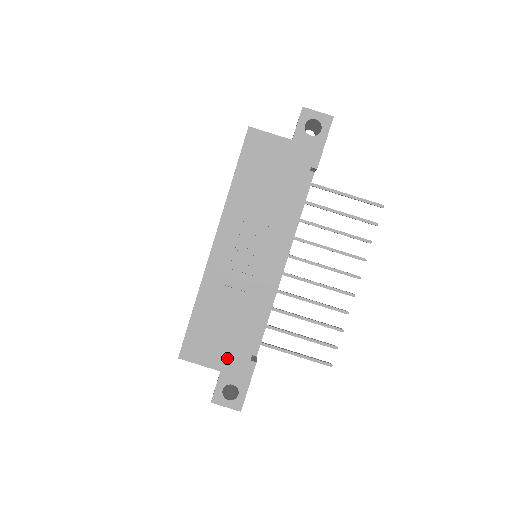
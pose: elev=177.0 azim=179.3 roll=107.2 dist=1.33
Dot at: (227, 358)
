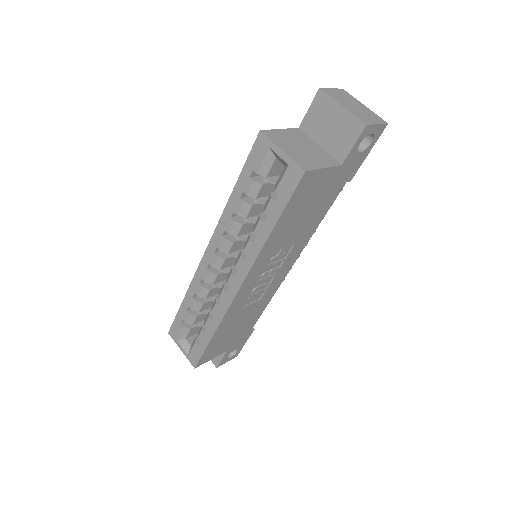
Dot at: (234, 342)
